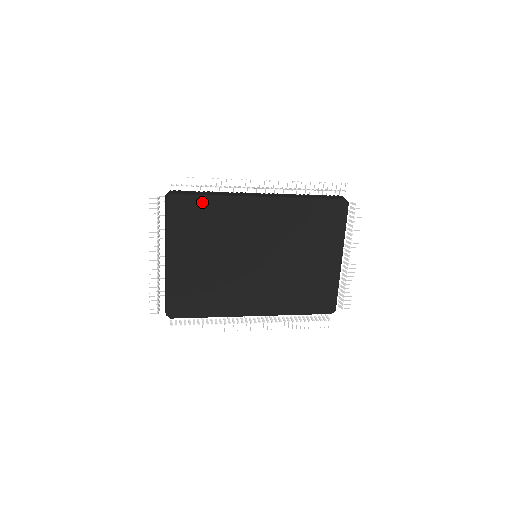
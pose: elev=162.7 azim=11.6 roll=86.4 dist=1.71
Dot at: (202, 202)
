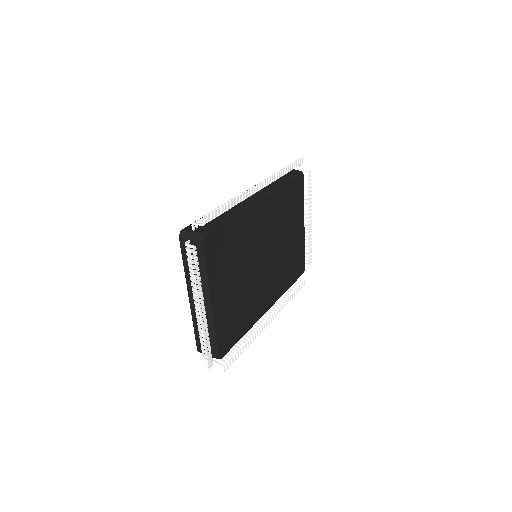
Dot at: (226, 228)
